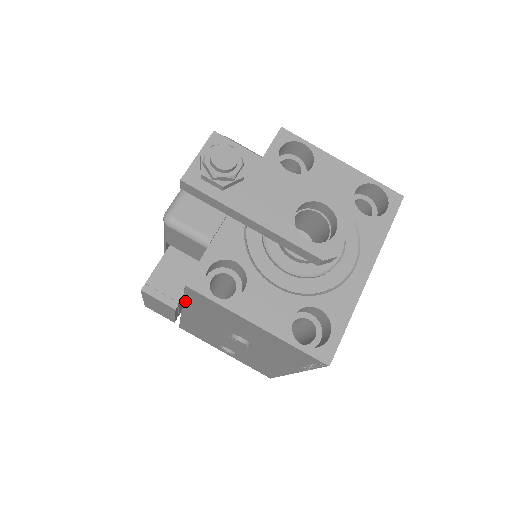
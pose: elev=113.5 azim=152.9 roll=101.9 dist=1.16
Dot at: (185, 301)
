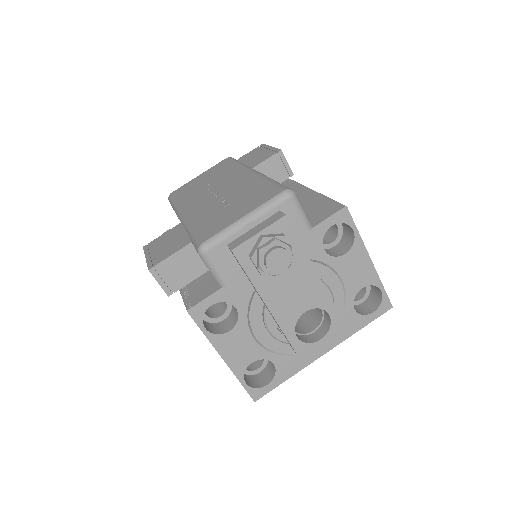
Dot at: occluded
